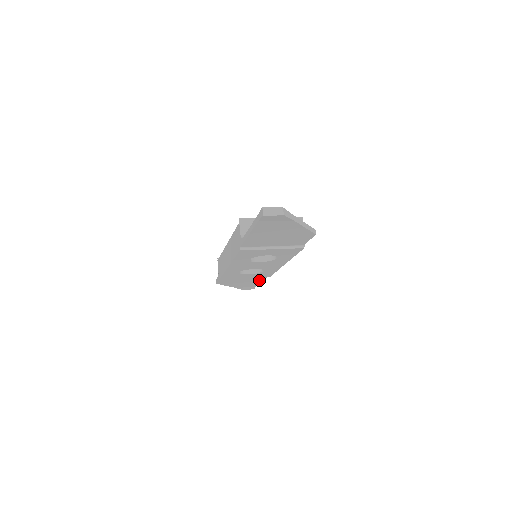
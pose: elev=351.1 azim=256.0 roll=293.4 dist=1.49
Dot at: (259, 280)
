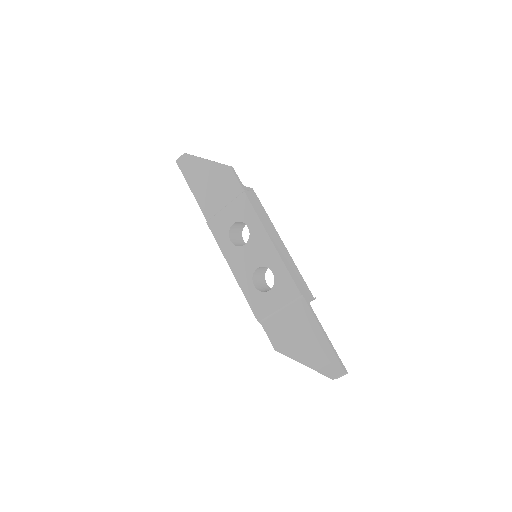
Dot at: (312, 323)
